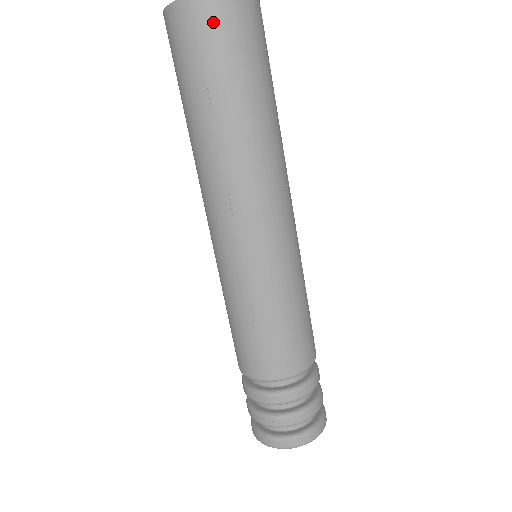
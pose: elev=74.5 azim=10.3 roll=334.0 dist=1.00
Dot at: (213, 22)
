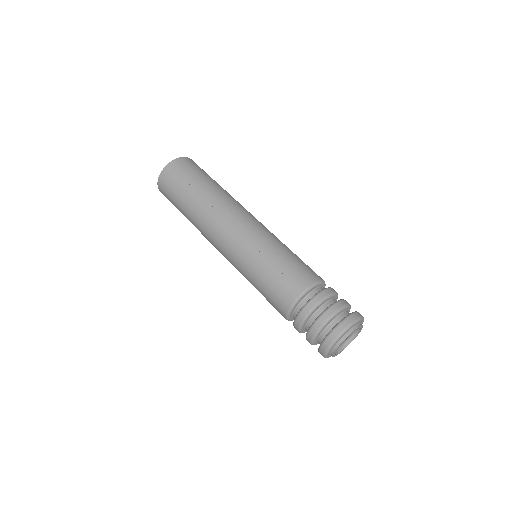
Dot at: (182, 166)
